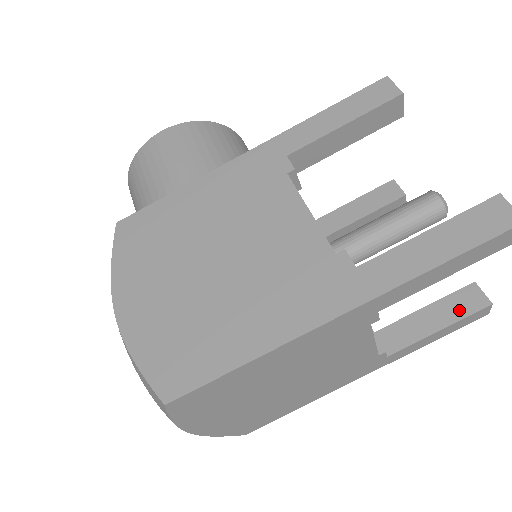
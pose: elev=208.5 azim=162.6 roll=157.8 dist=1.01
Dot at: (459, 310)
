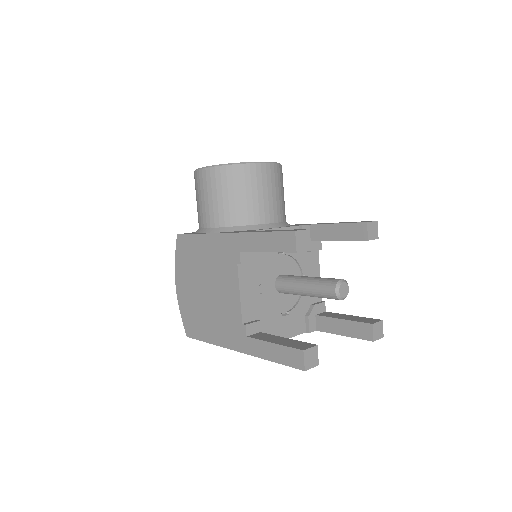
Dot at: (357, 333)
